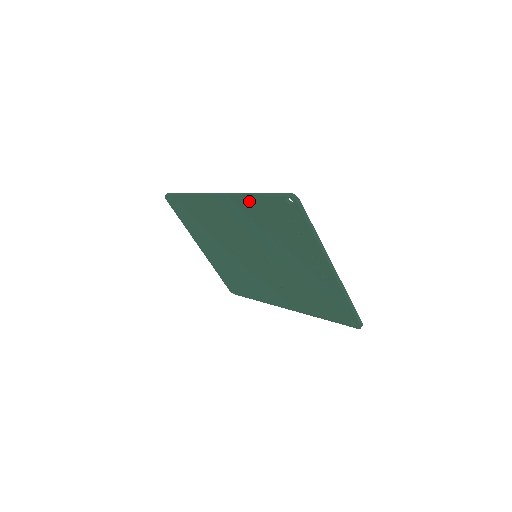
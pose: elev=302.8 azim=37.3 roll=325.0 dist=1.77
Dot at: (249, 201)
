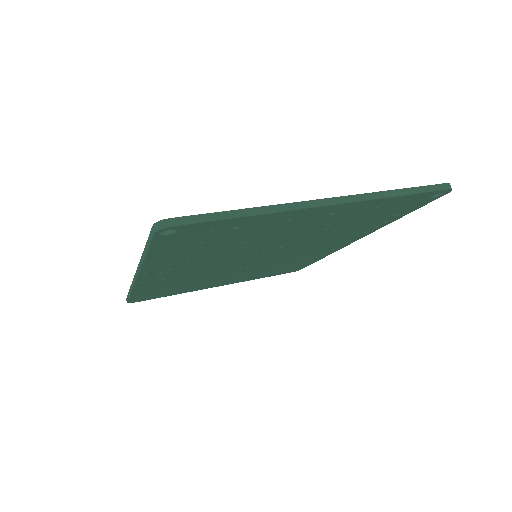
Dot at: (155, 261)
